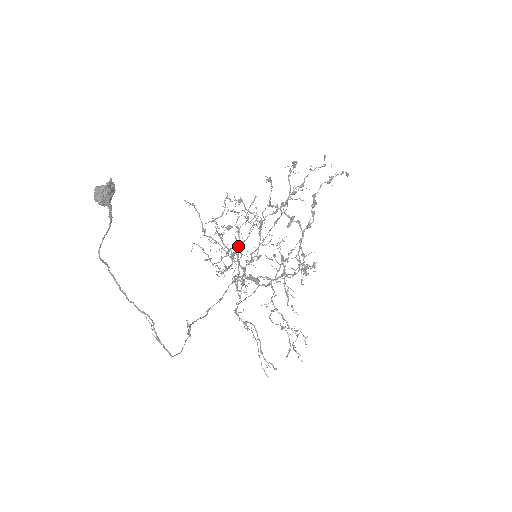
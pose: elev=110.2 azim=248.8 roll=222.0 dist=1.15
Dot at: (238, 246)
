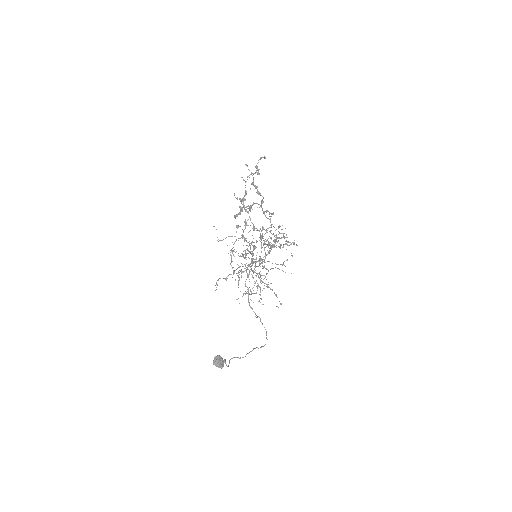
Dot at: occluded
